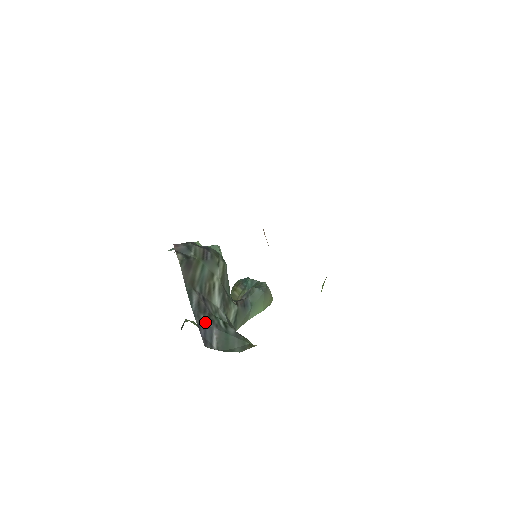
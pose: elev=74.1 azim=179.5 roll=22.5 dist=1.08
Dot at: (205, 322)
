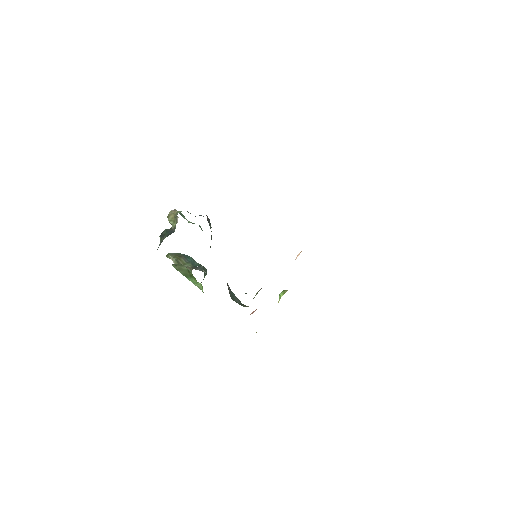
Dot at: occluded
